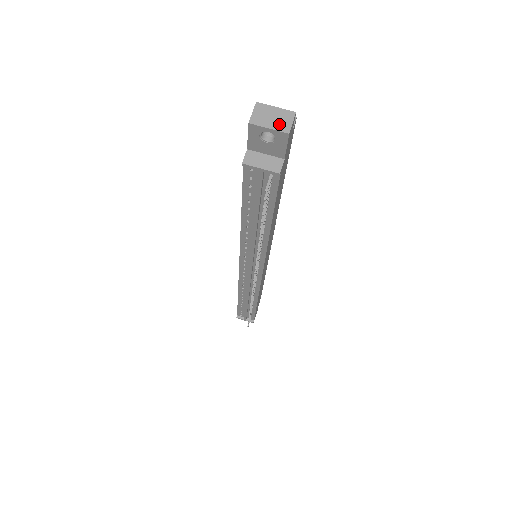
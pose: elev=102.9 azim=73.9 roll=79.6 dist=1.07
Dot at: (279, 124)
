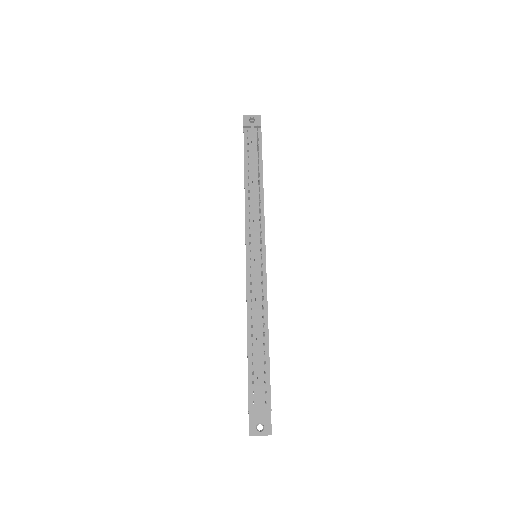
Dot at: (255, 117)
